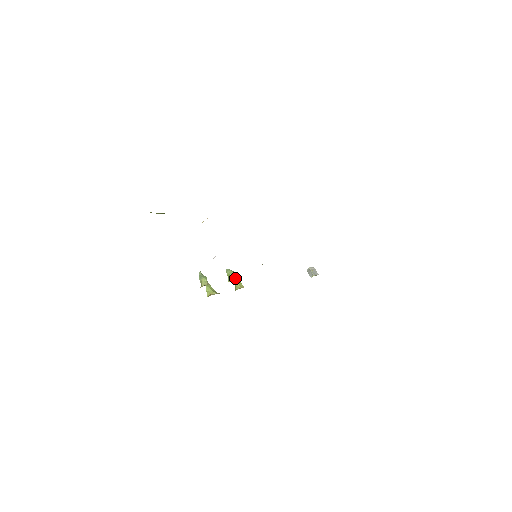
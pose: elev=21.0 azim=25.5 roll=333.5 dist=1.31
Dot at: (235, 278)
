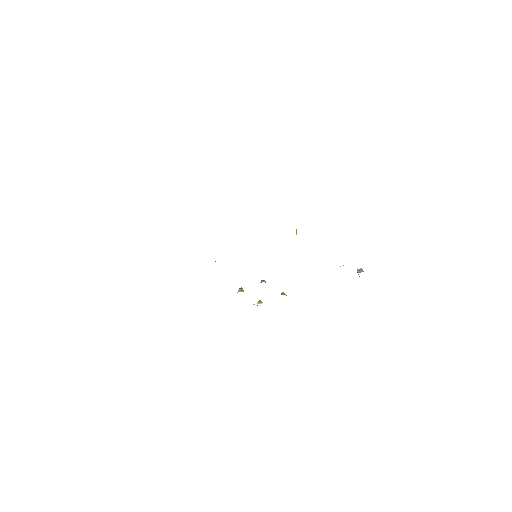
Dot at: occluded
